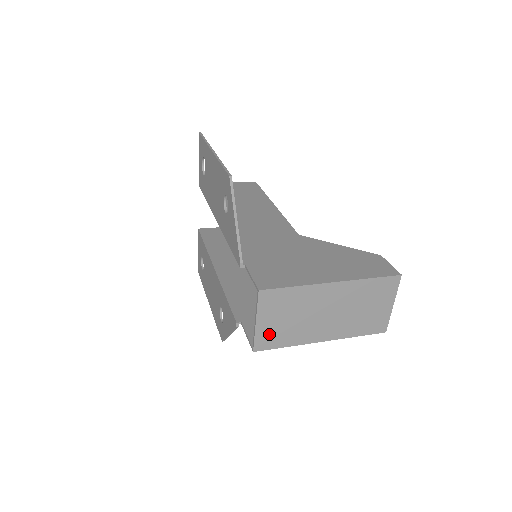
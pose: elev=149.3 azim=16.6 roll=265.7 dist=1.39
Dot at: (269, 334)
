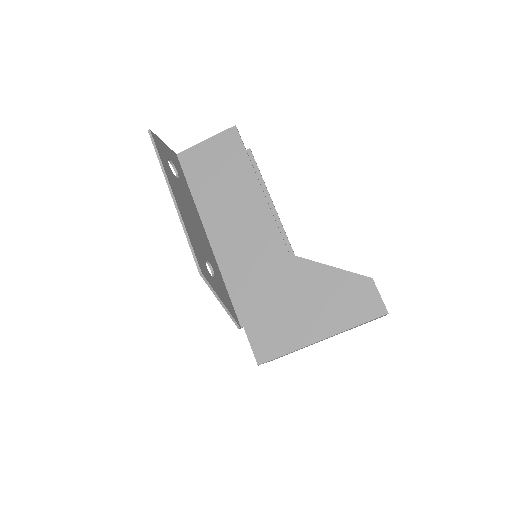
Dot at: occluded
